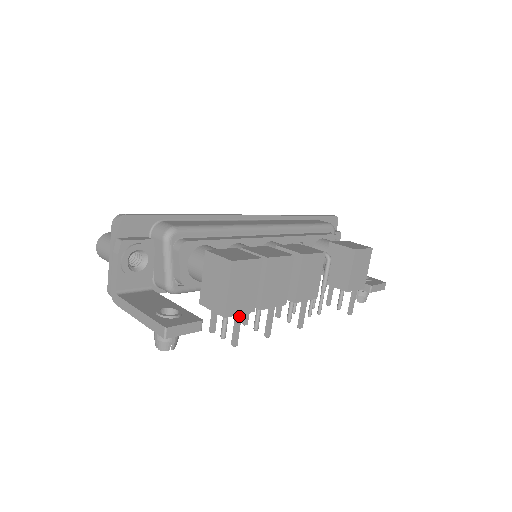
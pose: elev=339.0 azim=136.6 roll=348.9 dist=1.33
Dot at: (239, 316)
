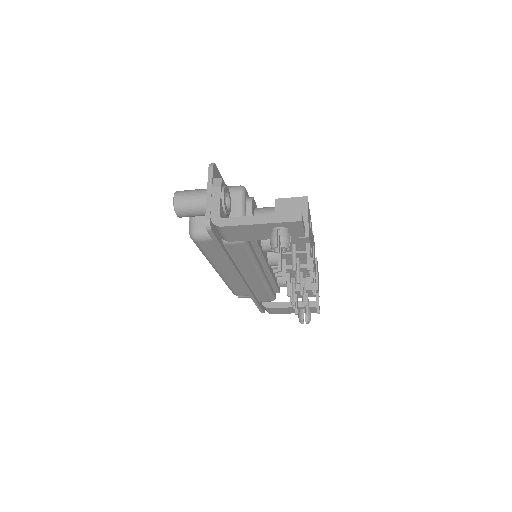
Dot at: (310, 245)
